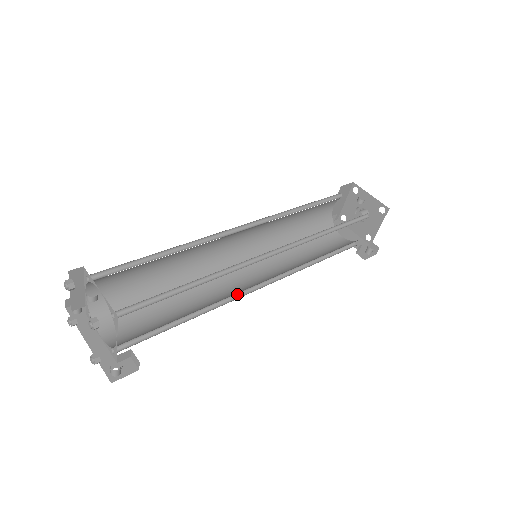
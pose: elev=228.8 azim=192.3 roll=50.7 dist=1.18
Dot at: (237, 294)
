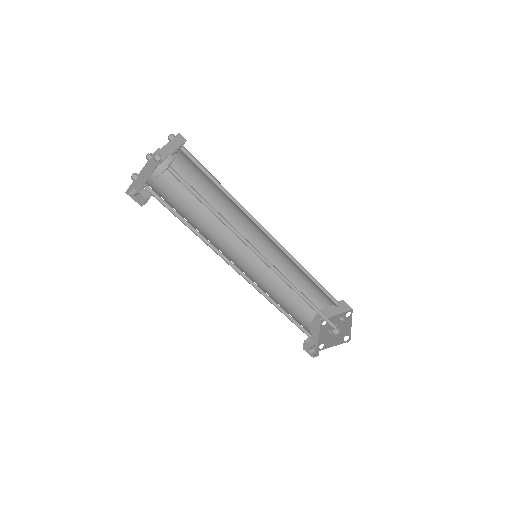
Dot at: (223, 256)
